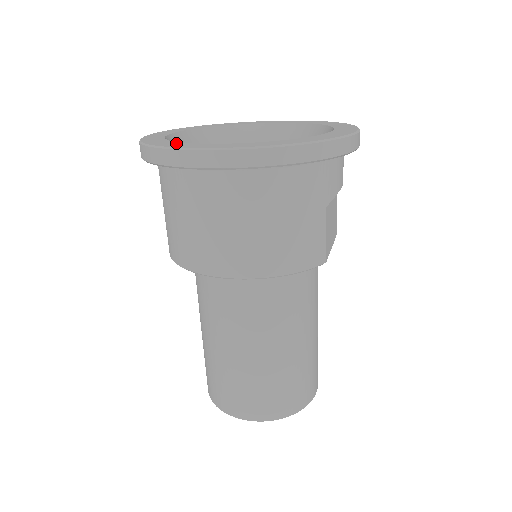
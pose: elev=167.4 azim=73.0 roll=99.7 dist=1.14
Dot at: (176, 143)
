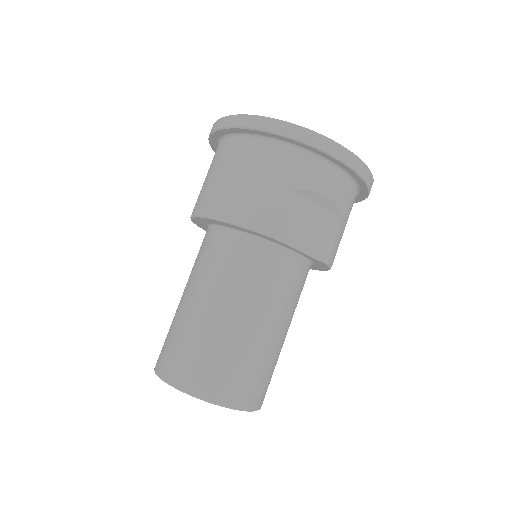
Dot at: occluded
